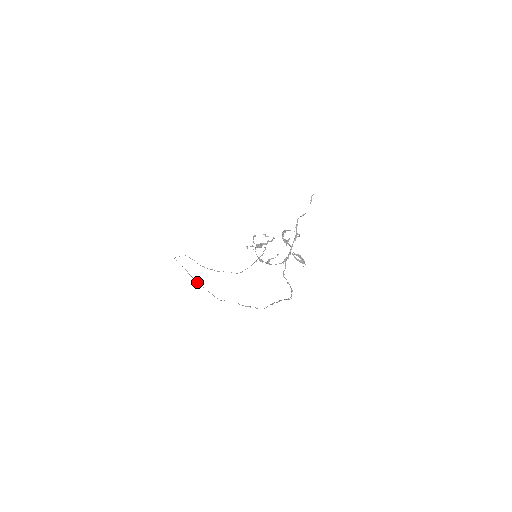
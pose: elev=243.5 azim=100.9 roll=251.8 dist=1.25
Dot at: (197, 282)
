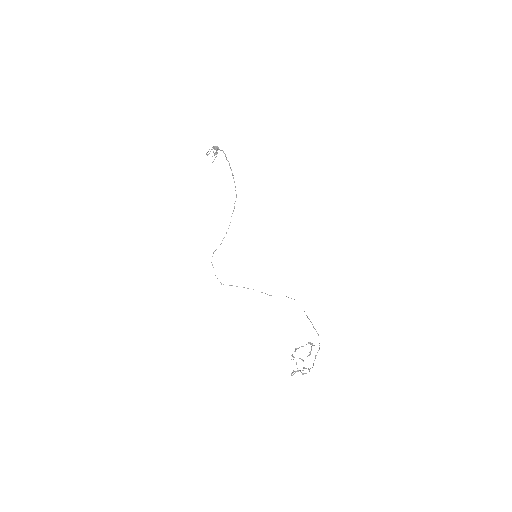
Dot at: occluded
